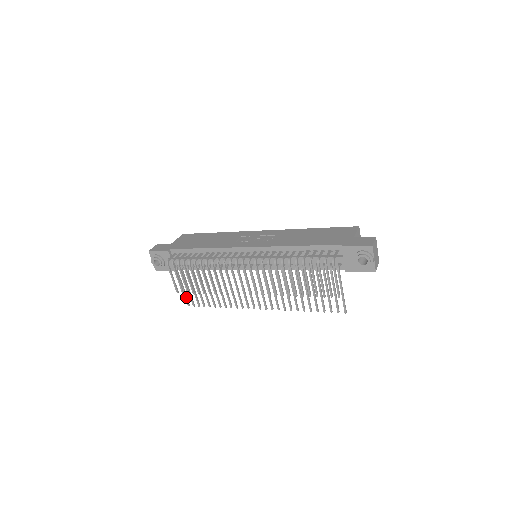
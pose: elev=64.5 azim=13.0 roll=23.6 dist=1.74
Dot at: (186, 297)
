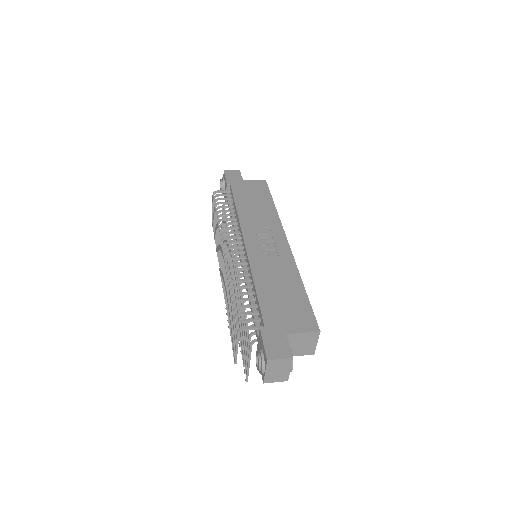
Dot at: occluded
